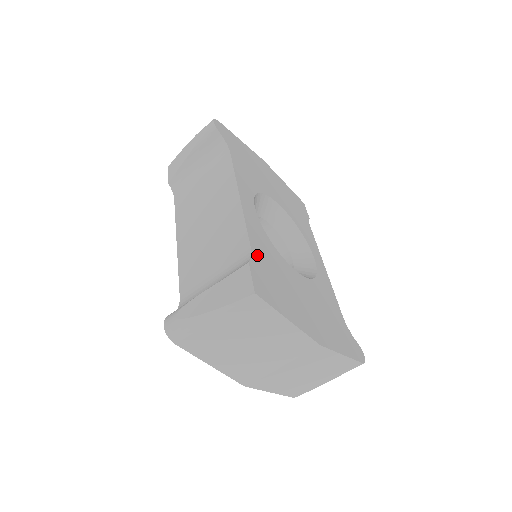
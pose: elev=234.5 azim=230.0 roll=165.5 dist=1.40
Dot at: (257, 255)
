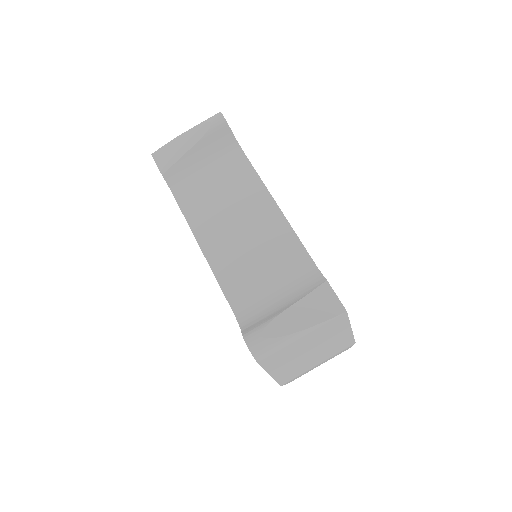
Dot at: occluded
